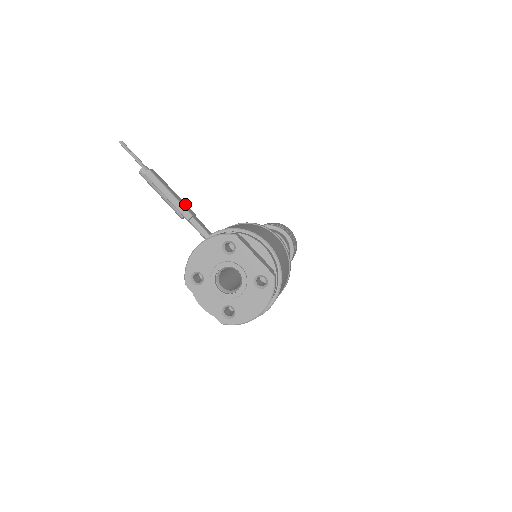
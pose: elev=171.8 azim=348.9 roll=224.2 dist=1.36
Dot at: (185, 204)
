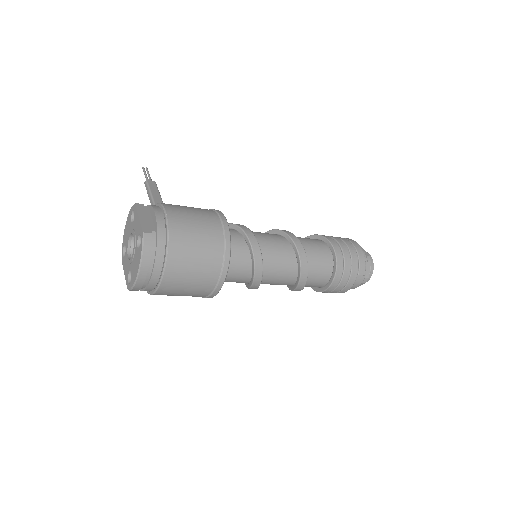
Dot at: (160, 201)
